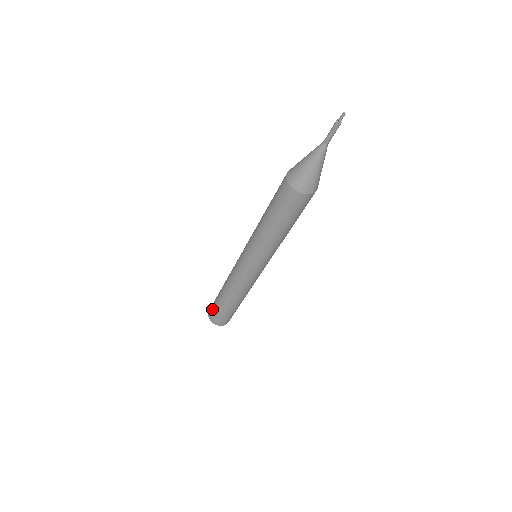
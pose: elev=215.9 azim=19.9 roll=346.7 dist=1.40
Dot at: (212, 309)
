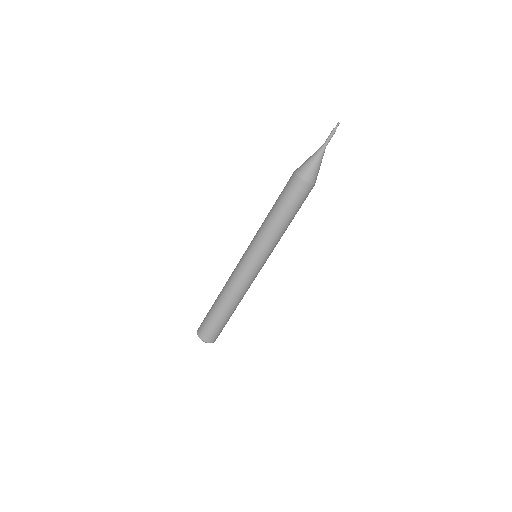
Dot at: (203, 321)
